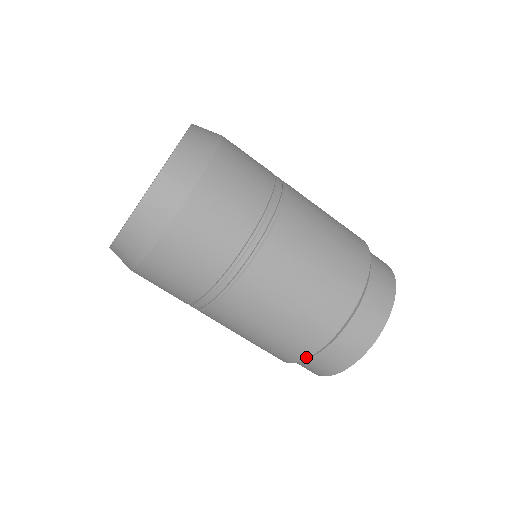
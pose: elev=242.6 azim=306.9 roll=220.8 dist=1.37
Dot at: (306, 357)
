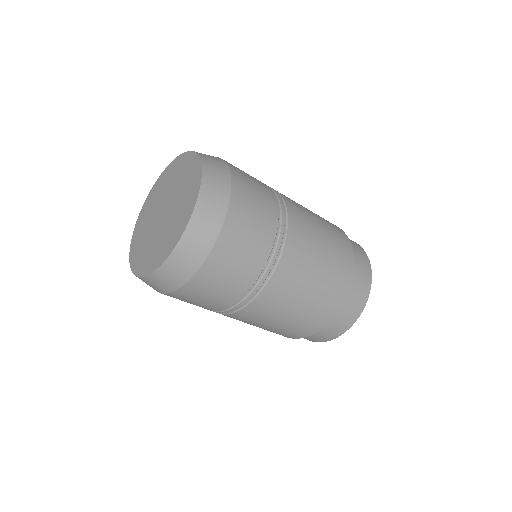
Dot at: occluded
